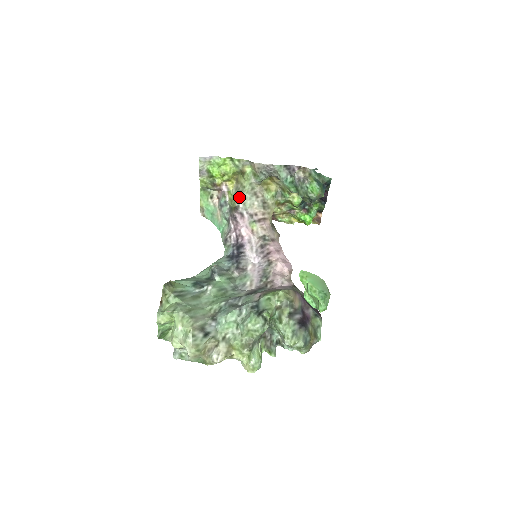
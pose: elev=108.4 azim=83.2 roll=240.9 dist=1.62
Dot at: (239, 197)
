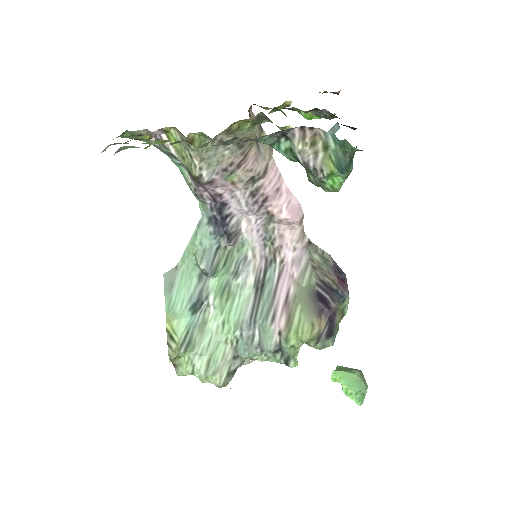
Dot at: (196, 161)
